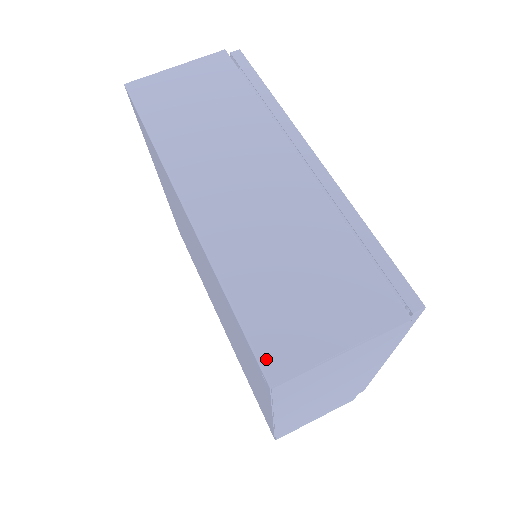
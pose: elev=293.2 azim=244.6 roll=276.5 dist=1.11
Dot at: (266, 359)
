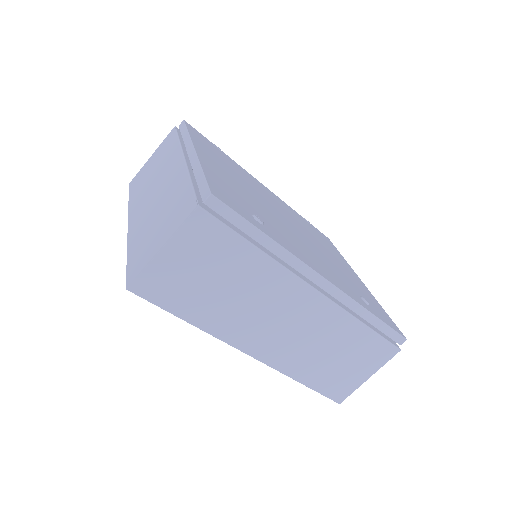
Dot at: (334, 397)
